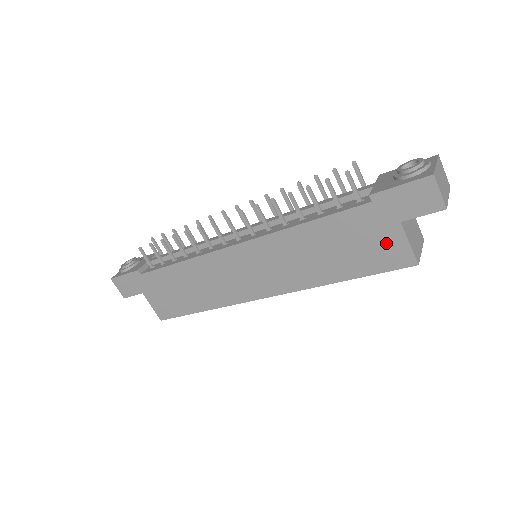
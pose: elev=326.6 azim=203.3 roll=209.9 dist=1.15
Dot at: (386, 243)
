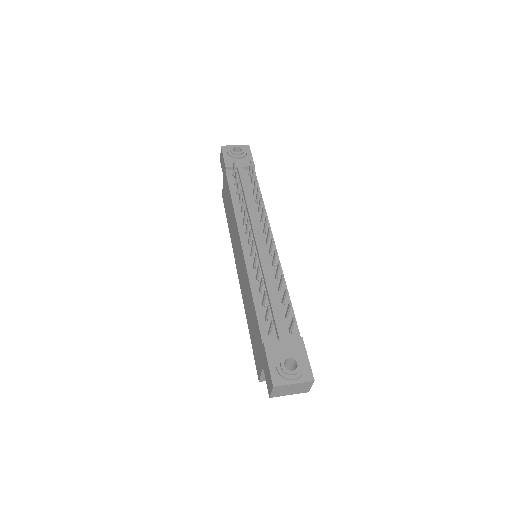
Dot at: (259, 358)
